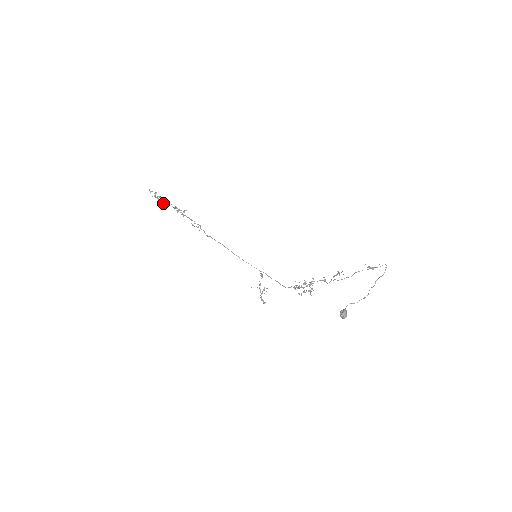
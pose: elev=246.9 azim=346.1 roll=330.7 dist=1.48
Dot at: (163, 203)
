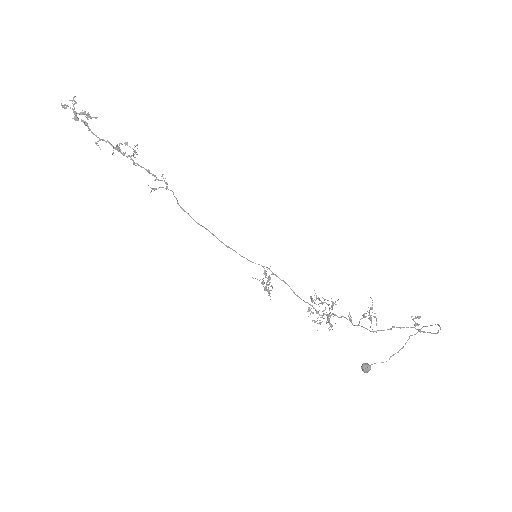
Dot at: occluded
